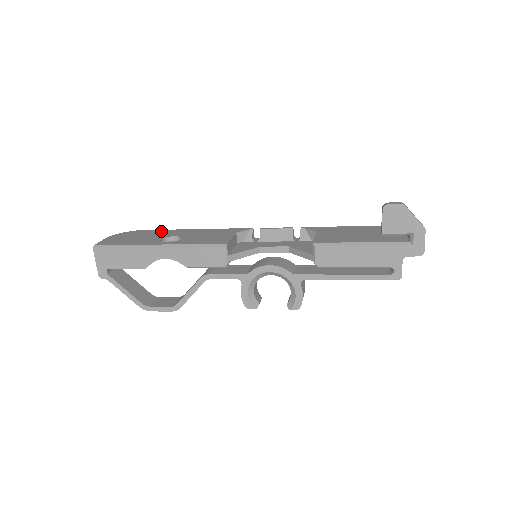
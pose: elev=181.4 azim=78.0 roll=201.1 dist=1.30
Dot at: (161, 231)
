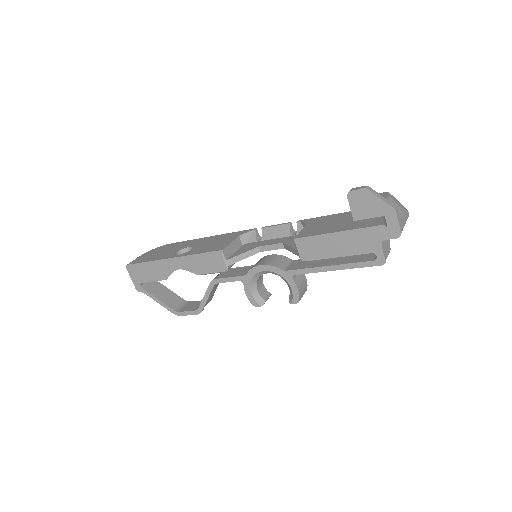
Dot at: (183, 243)
